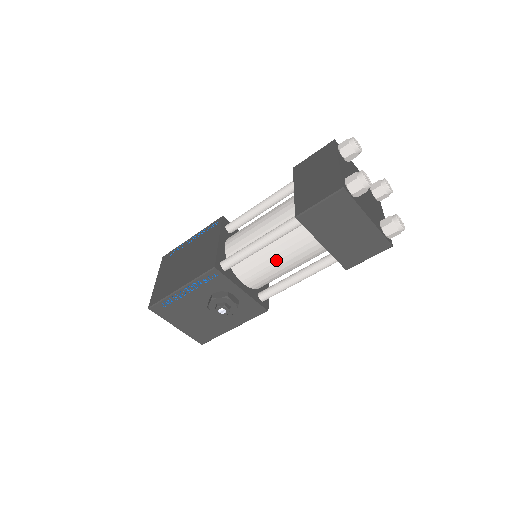
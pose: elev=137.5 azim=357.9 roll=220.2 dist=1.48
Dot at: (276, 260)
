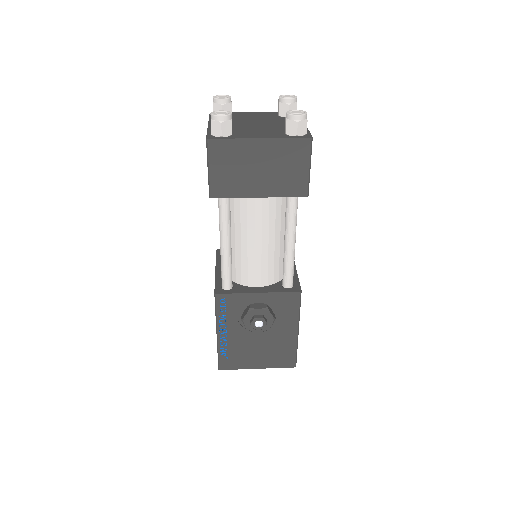
Dot at: (253, 244)
